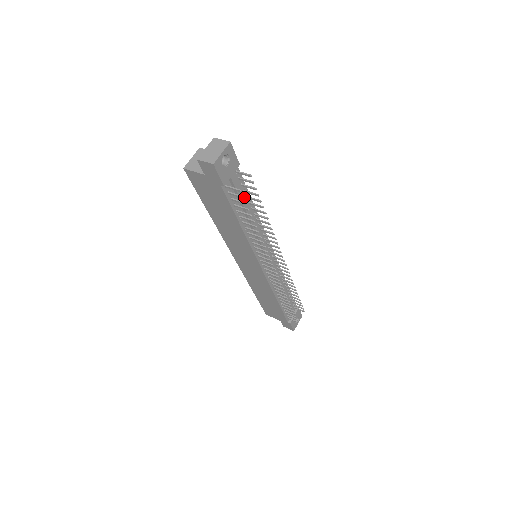
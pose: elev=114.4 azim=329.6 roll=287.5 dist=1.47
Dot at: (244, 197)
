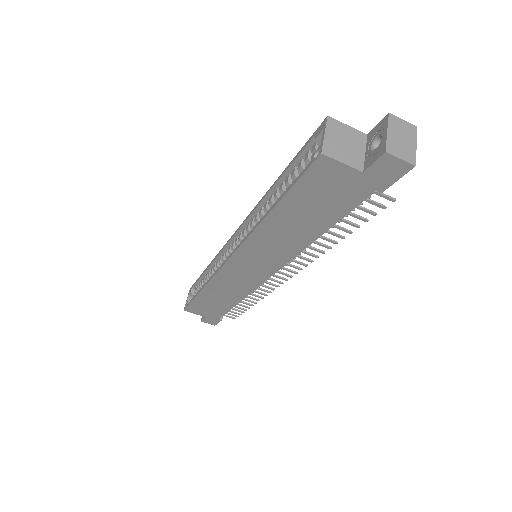
Dot at: occluded
